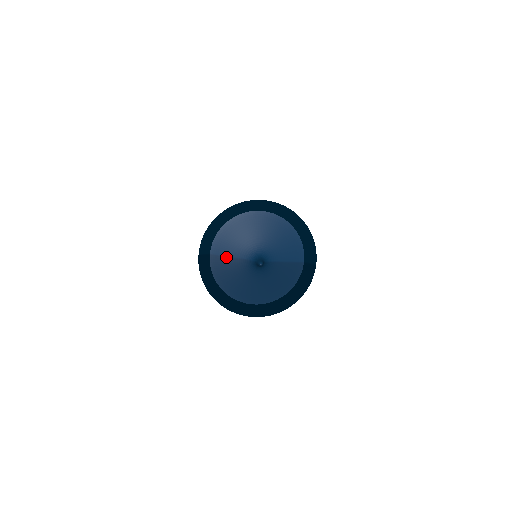
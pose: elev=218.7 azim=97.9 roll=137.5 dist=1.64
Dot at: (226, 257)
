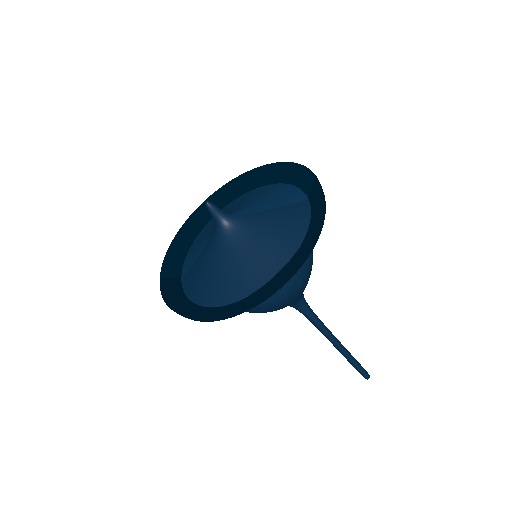
Dot at: (195, 261)
